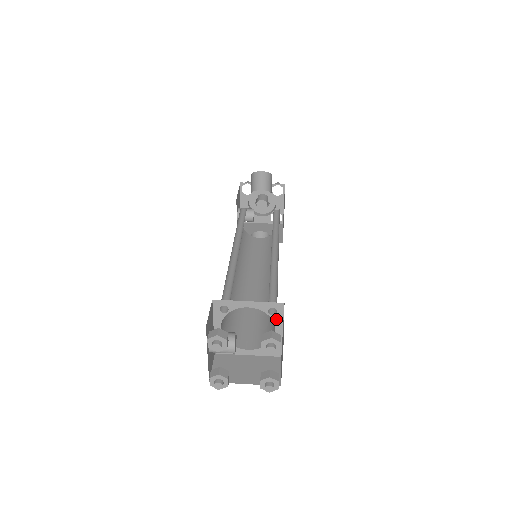
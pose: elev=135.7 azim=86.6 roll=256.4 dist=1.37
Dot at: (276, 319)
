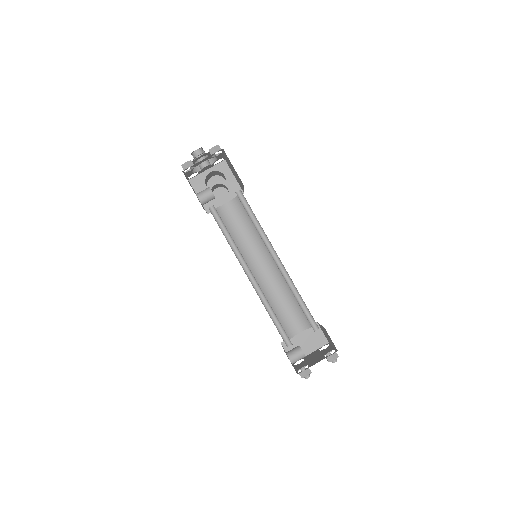
Dot at: (318, 328)
